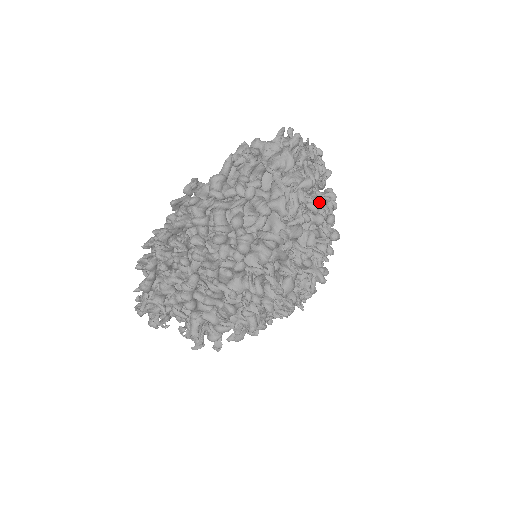
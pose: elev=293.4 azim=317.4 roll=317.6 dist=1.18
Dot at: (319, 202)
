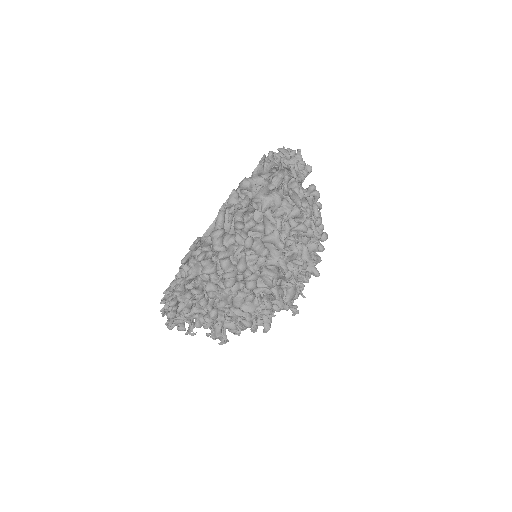
Dot at: (306, 211)
